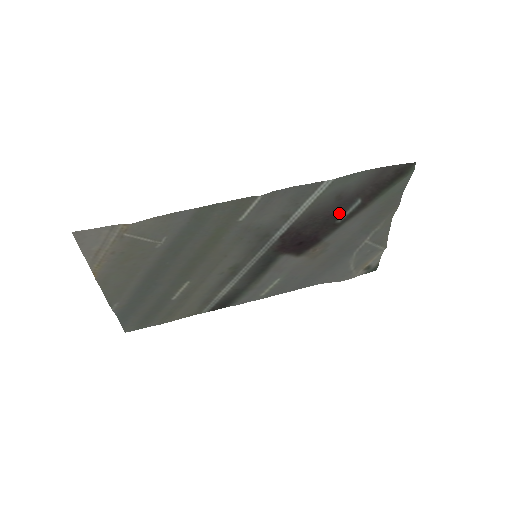
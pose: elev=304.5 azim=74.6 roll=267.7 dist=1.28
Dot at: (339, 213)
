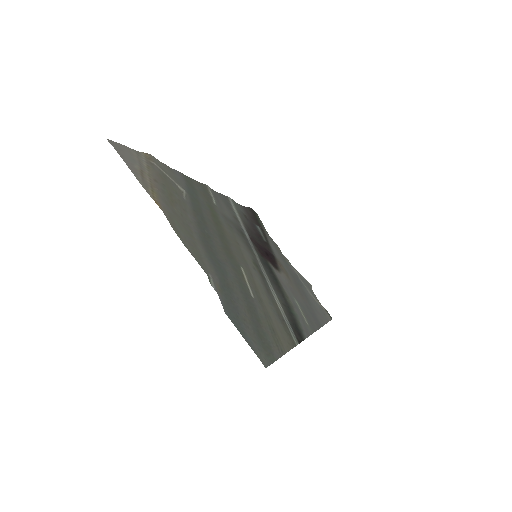
Dot at: (258, 233)
